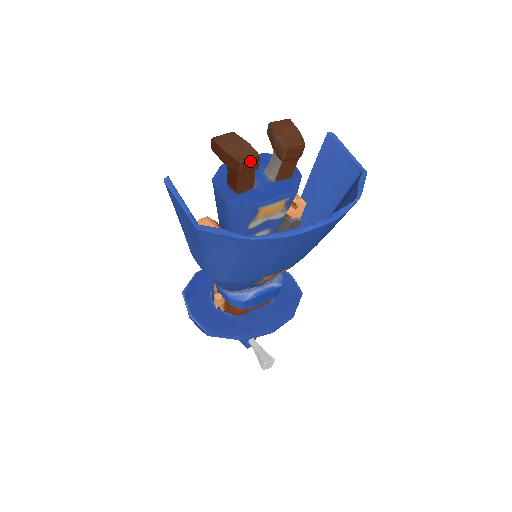
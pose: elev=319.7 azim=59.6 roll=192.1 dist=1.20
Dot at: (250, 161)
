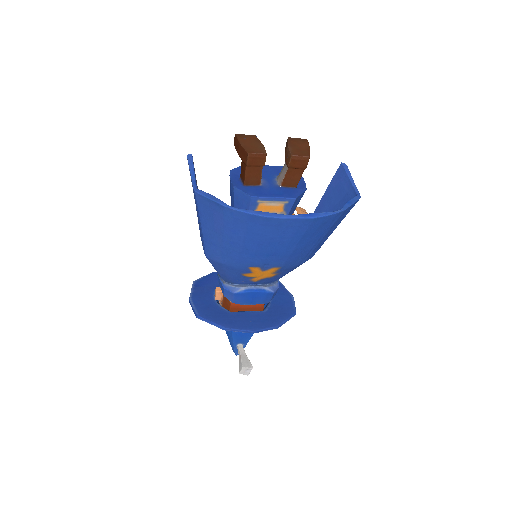
Dot at: (257, 156)
